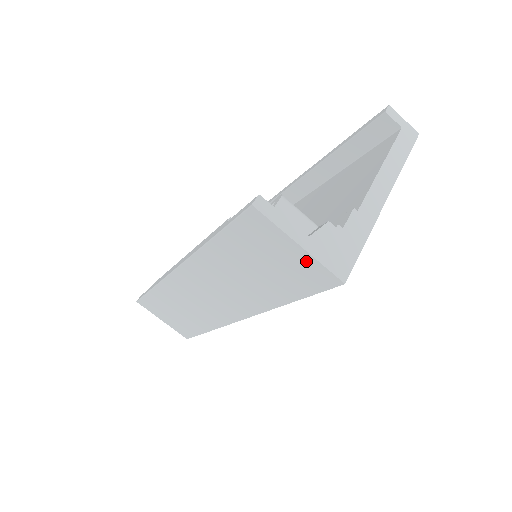
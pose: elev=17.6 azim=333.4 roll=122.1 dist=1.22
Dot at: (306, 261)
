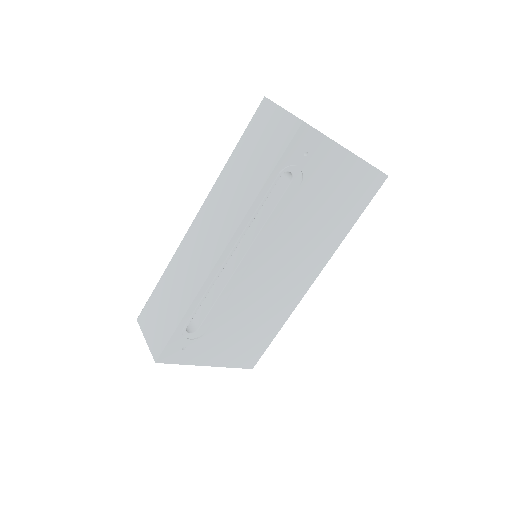
Dot at: (284, 120)
